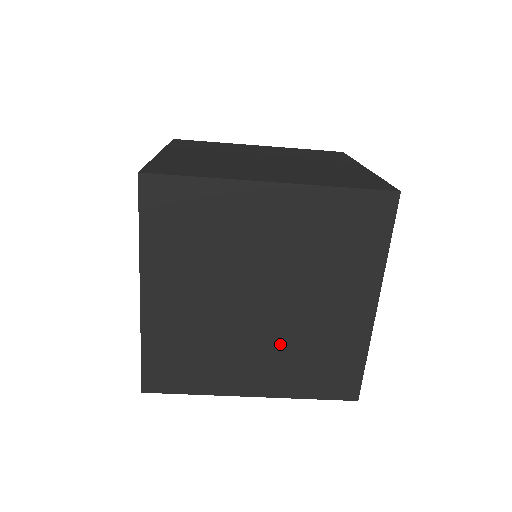
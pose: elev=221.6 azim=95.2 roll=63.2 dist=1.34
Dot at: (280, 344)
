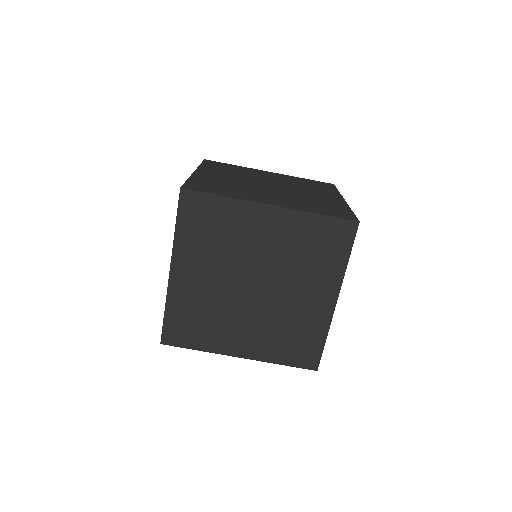
Dot at: (287, 196)
